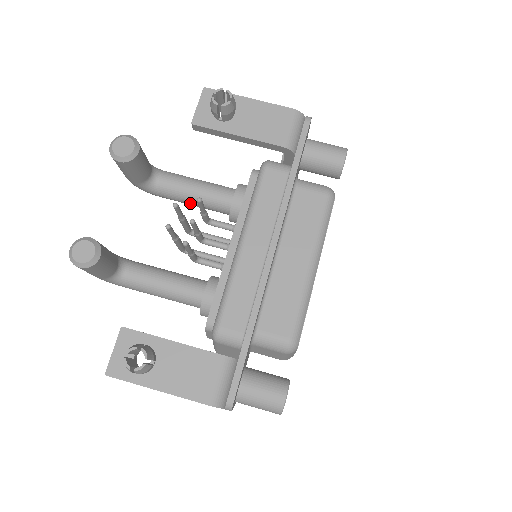
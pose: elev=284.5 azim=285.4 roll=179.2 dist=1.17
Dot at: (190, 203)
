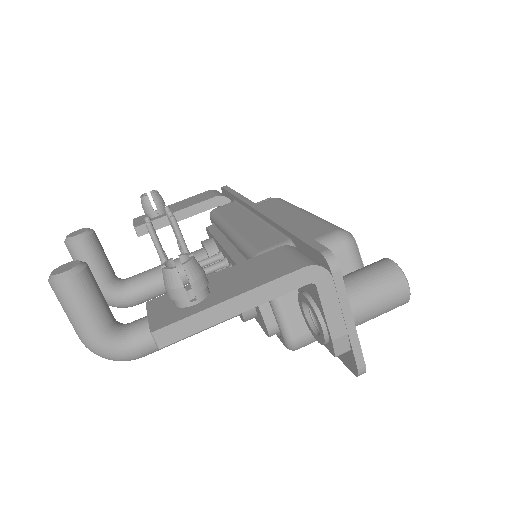
Dot at: occluded
